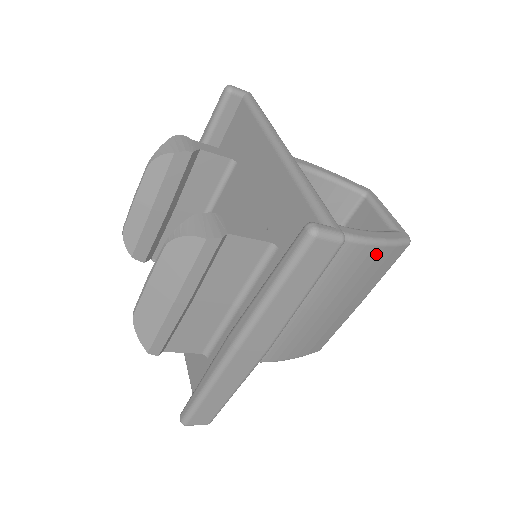
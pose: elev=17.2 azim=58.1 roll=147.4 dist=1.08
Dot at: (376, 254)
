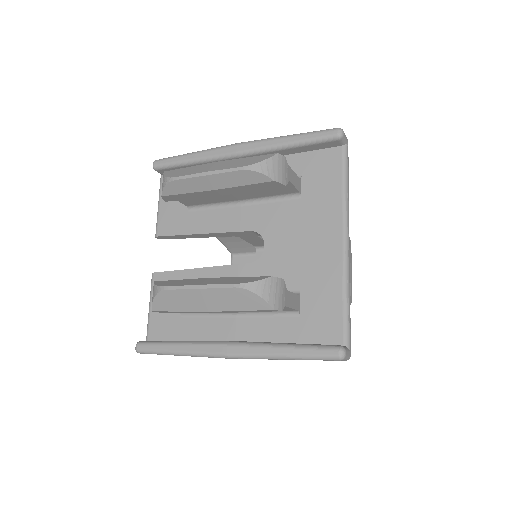
Dot at: occluded
